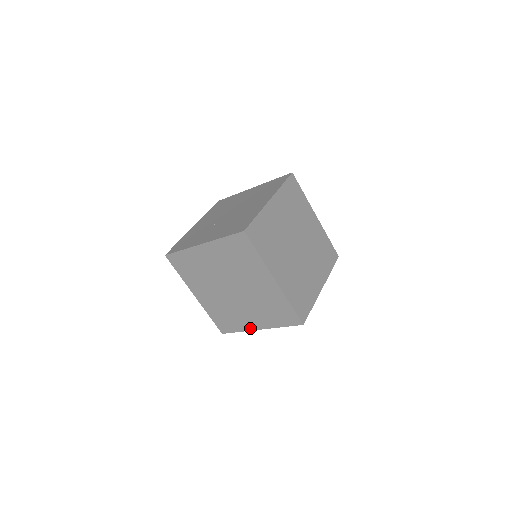
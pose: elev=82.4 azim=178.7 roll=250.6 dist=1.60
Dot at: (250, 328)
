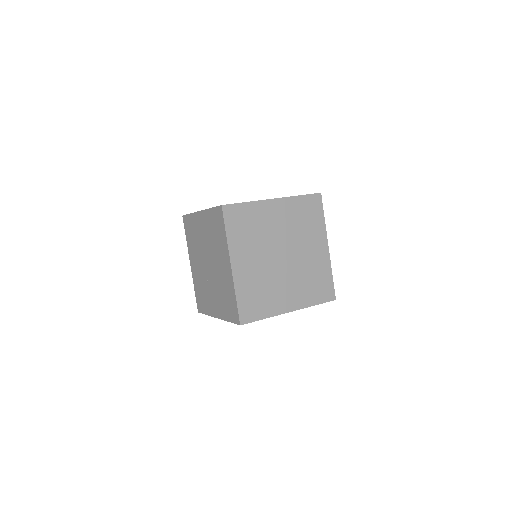
Dot at: occluded
